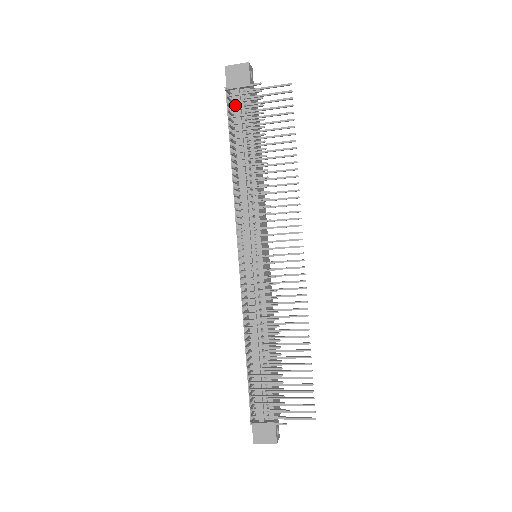
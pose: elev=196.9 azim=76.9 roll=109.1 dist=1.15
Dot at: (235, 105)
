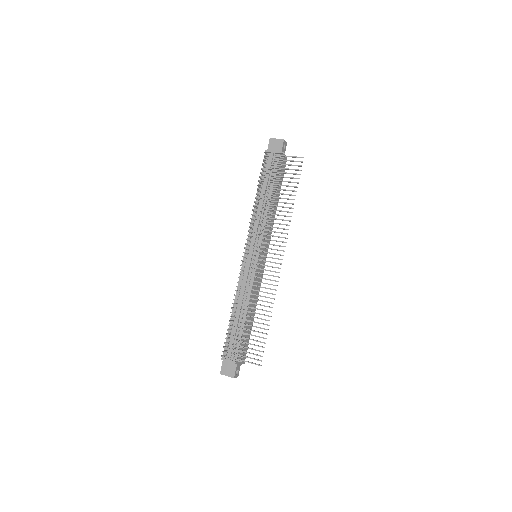
Dot at: (269, 162)
